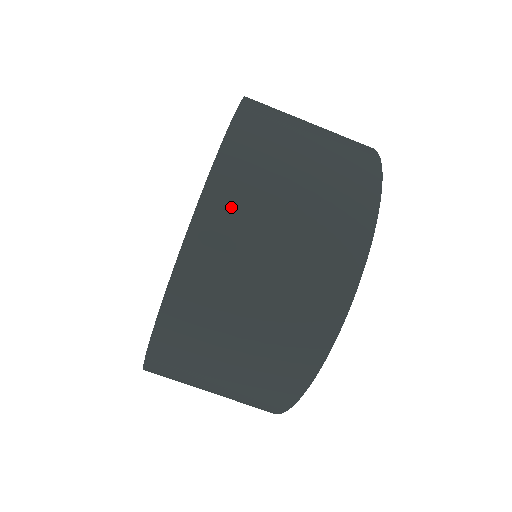
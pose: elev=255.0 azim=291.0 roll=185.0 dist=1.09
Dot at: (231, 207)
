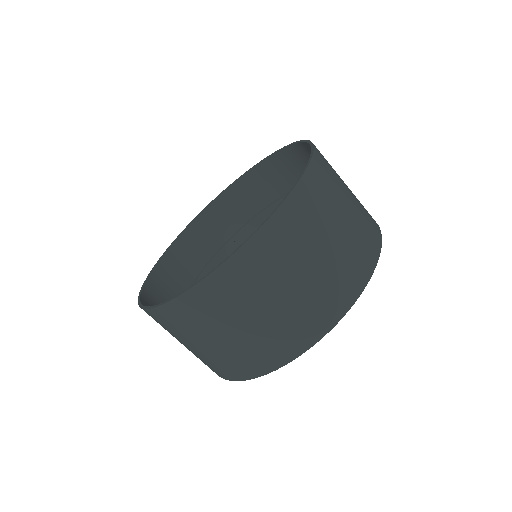
Dot at: (194, 312)
